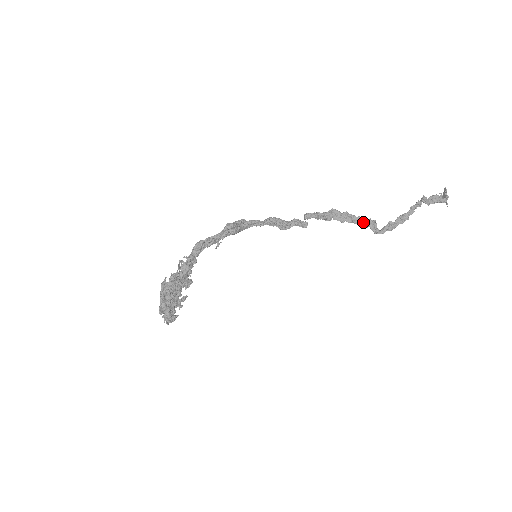
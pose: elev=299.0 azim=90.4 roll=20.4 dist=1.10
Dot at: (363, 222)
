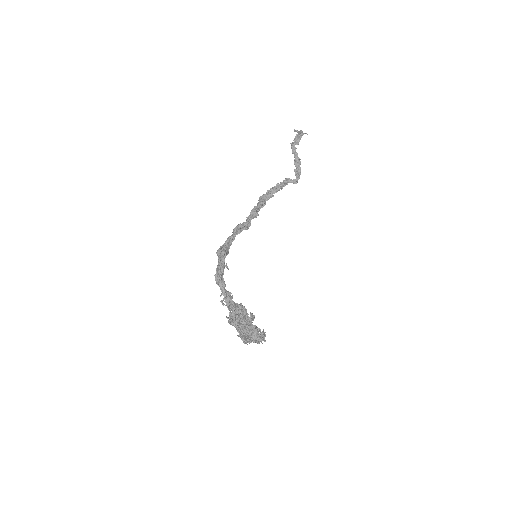
Dot at: (282, 184)
